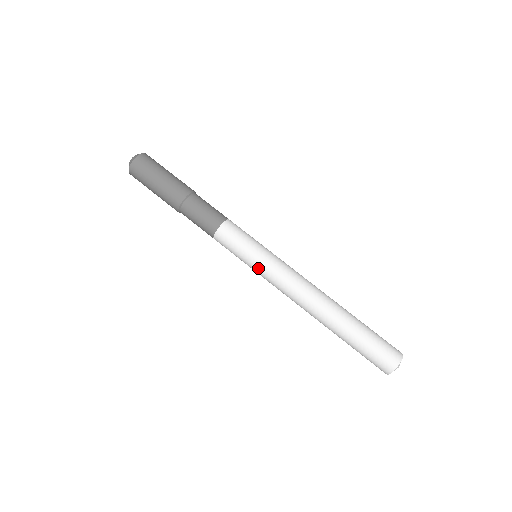
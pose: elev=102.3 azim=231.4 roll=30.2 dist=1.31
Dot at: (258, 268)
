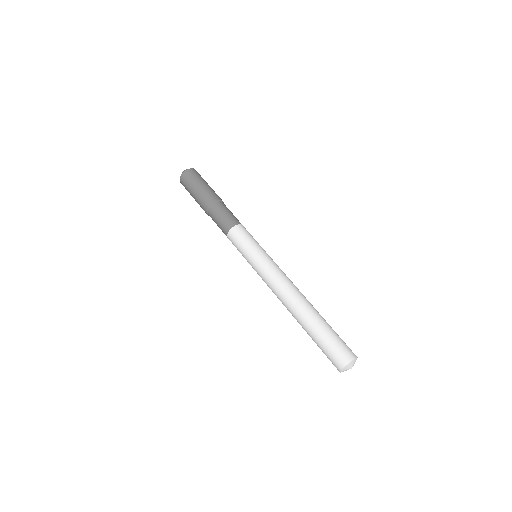
Dot at: (253, 265)
